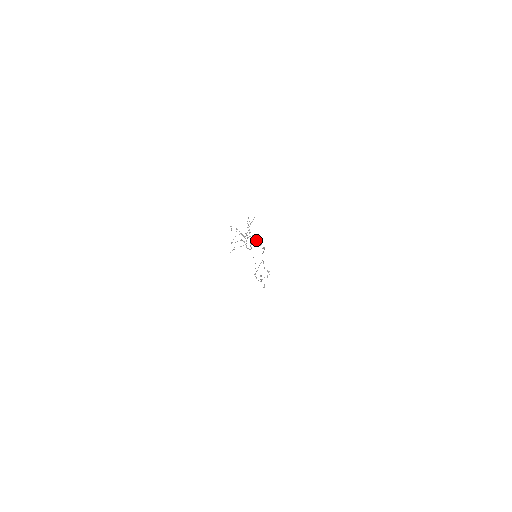
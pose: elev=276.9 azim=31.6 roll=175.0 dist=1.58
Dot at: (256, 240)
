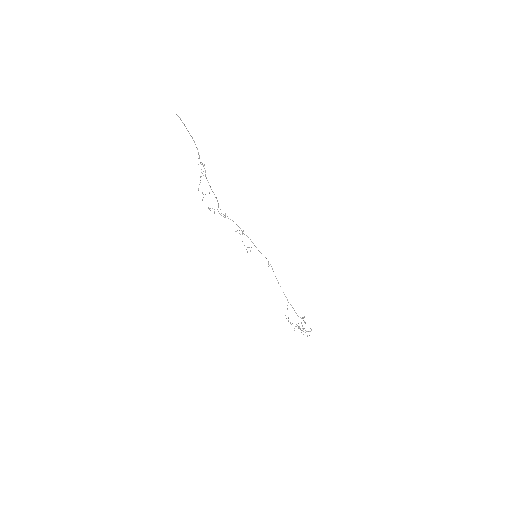
Dot at: occluded
